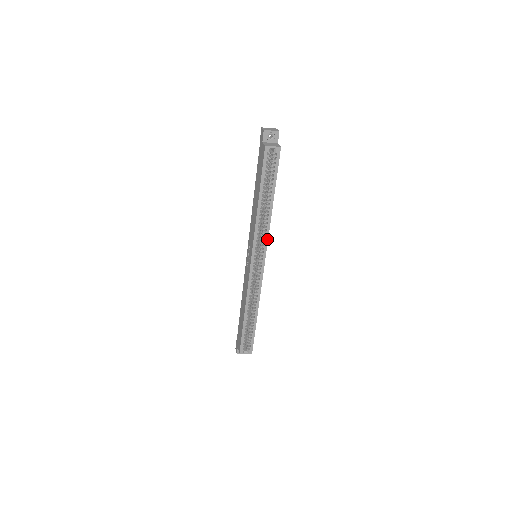
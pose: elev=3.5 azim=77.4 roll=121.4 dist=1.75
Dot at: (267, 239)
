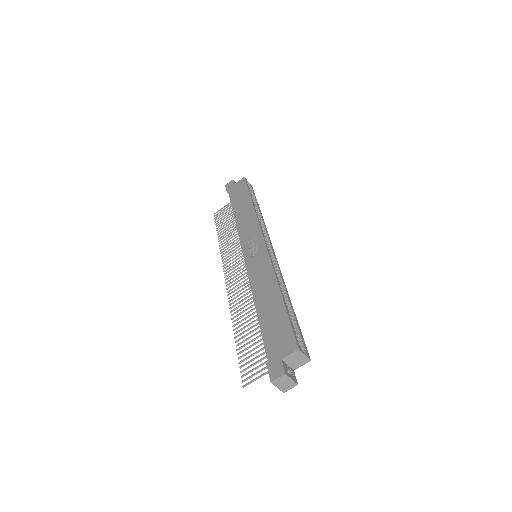
Dot at: (267, 234)
